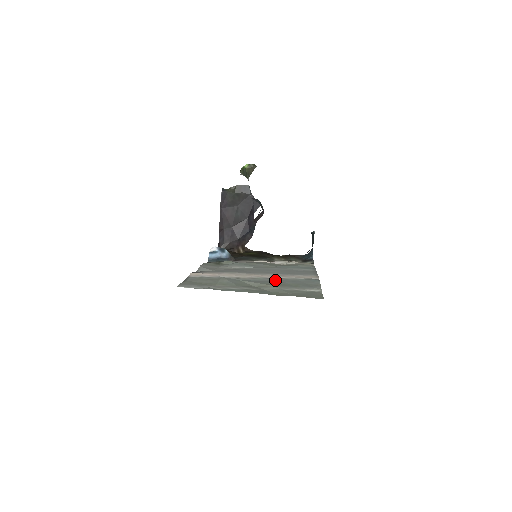
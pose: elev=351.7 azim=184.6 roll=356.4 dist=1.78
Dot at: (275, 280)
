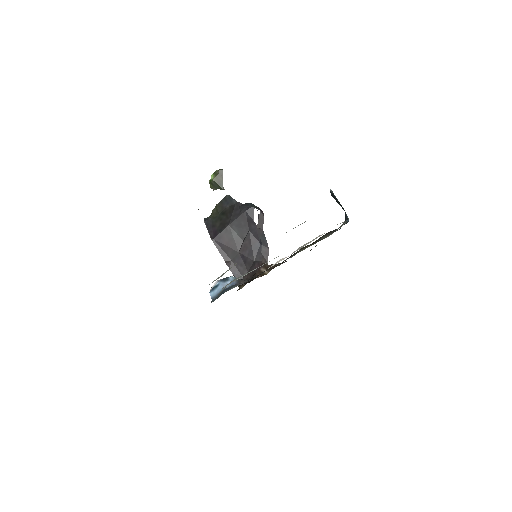
Dot at: occluded
